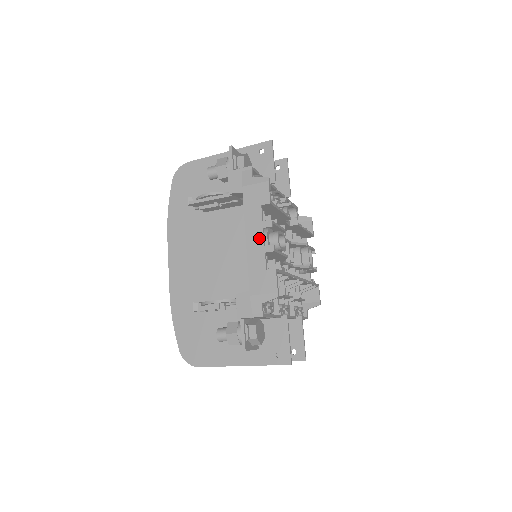
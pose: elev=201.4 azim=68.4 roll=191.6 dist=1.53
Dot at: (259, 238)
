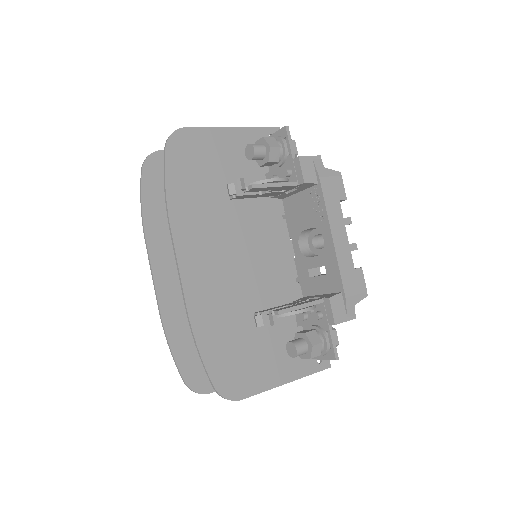
Dot at: (344, 235)
